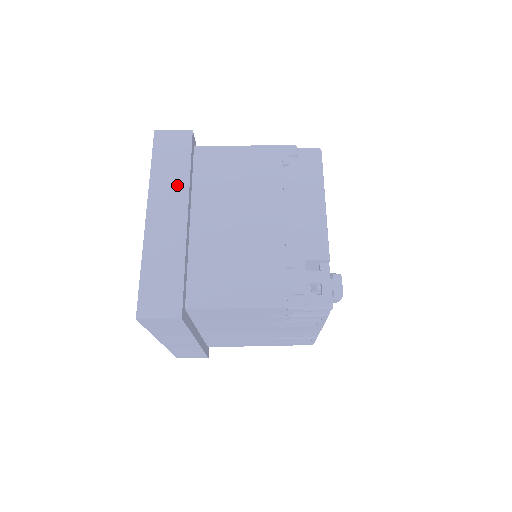
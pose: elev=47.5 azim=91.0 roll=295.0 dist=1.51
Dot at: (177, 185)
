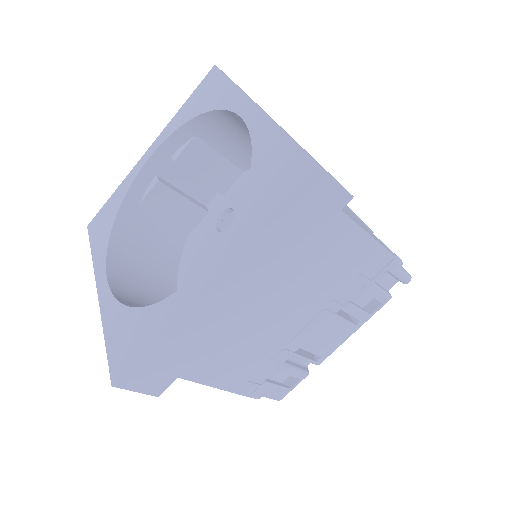
Dot at: occluded
